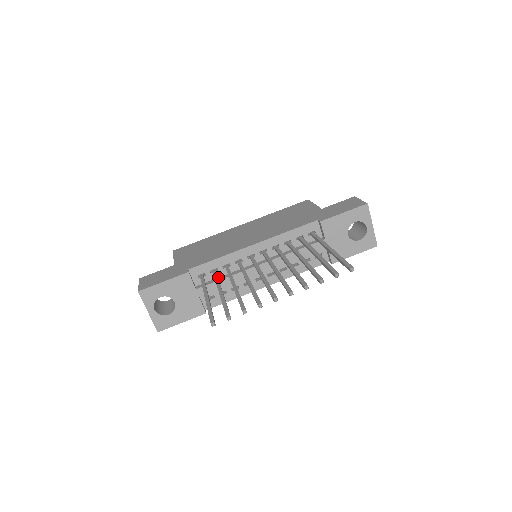
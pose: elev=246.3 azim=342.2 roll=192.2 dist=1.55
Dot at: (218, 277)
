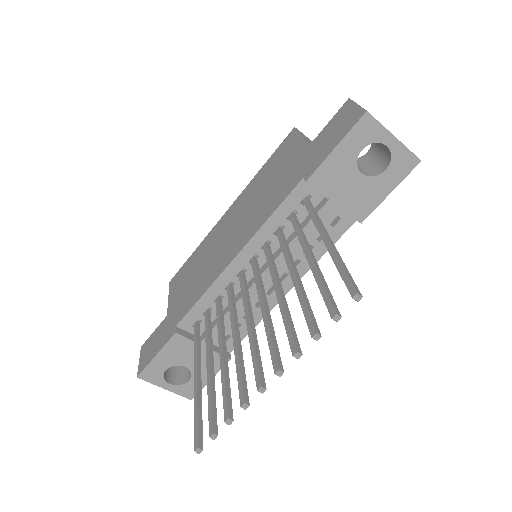
Dot at: occluded
